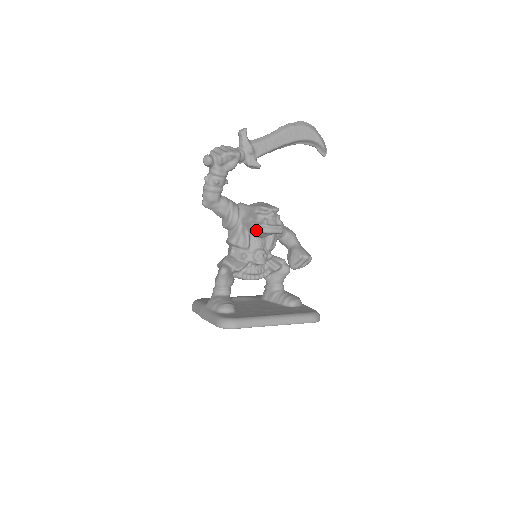
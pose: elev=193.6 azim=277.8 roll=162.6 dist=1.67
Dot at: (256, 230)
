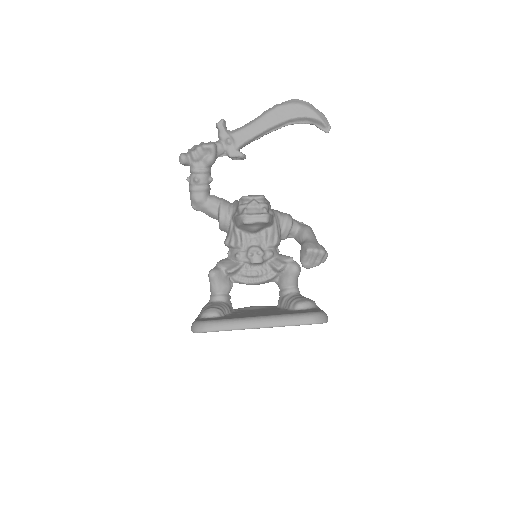
Dot at: (239, 223)
